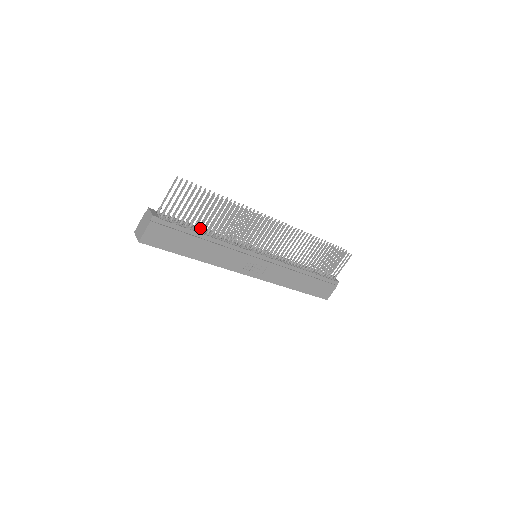
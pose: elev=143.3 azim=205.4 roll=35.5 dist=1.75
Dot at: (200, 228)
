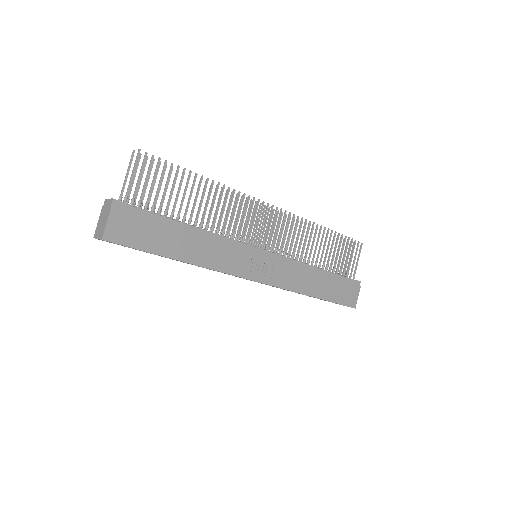
Dot at: (178, 216)
